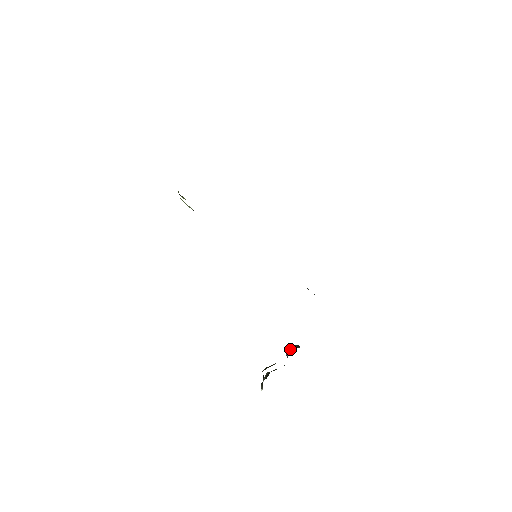
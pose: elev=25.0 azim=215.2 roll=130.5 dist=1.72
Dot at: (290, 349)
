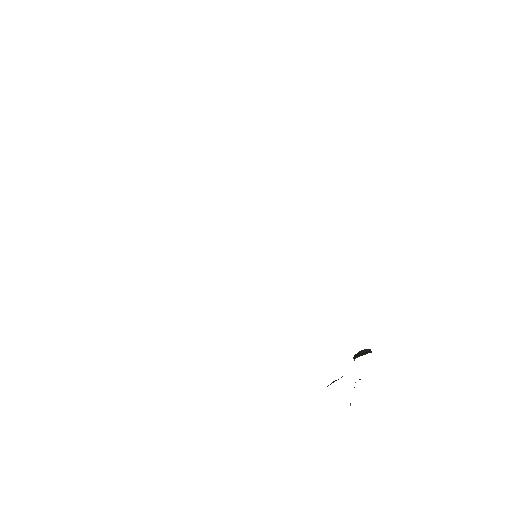
Dot at: (354, 357)
